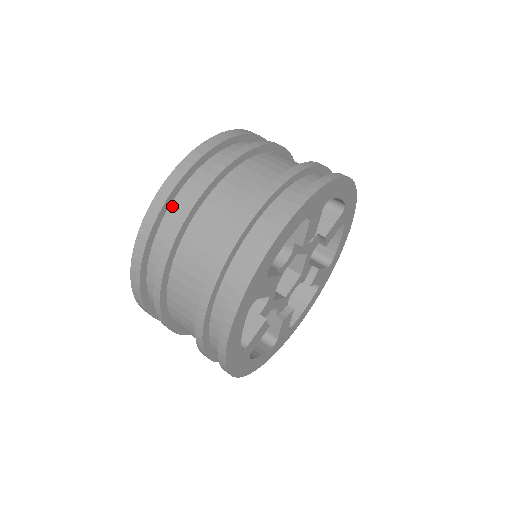
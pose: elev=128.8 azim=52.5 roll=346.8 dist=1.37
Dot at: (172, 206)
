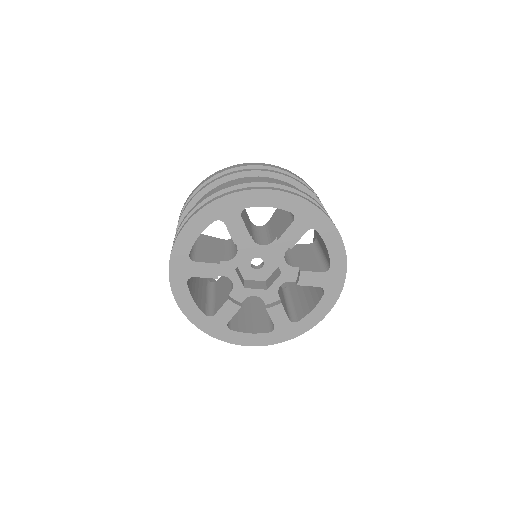
Dot at: occluded
